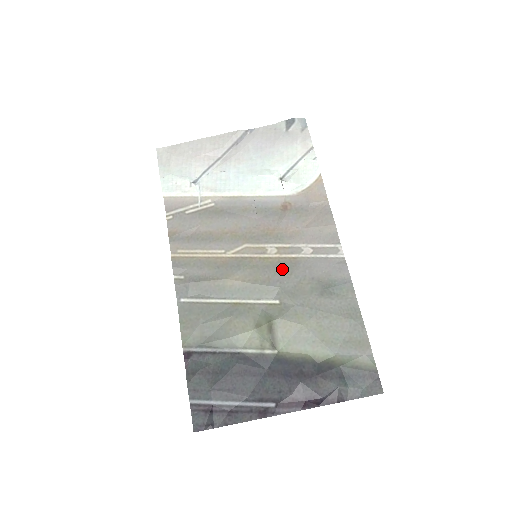
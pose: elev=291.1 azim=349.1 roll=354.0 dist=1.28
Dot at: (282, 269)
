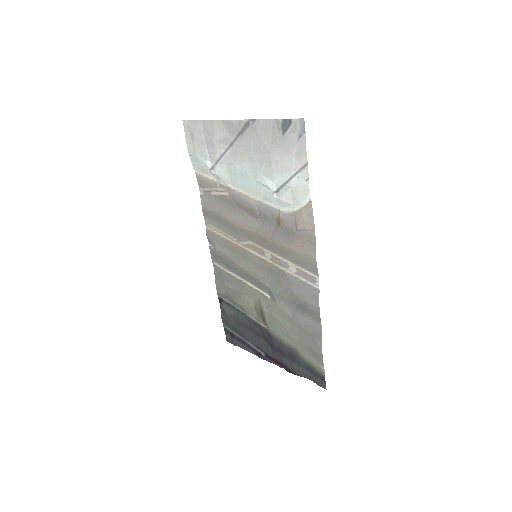
Dot at: (273, 275)
